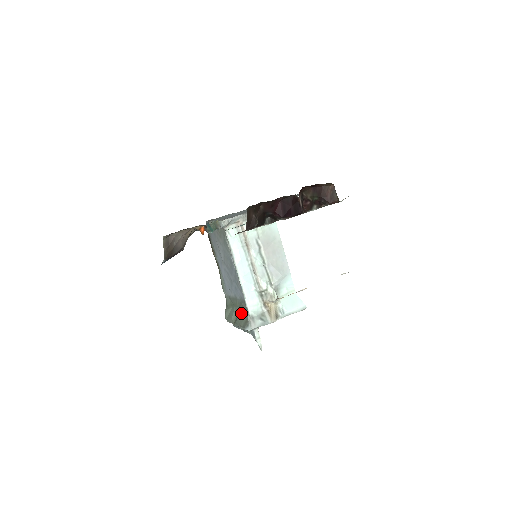
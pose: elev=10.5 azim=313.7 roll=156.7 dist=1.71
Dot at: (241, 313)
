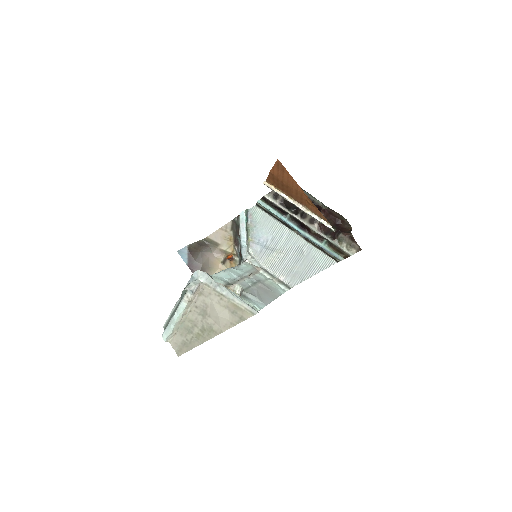
Dot at: occluded
